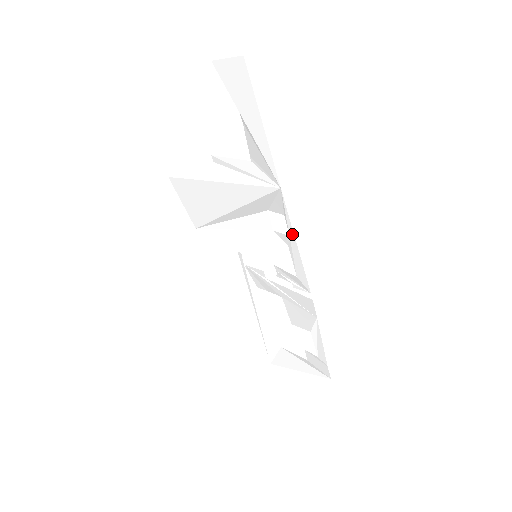
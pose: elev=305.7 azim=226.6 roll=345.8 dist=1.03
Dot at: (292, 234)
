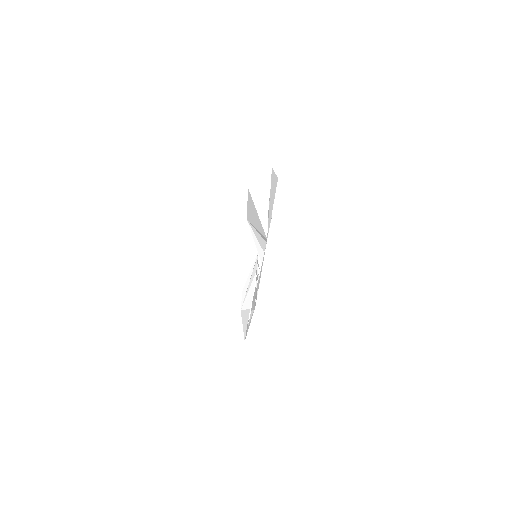
Dot at: occluded
